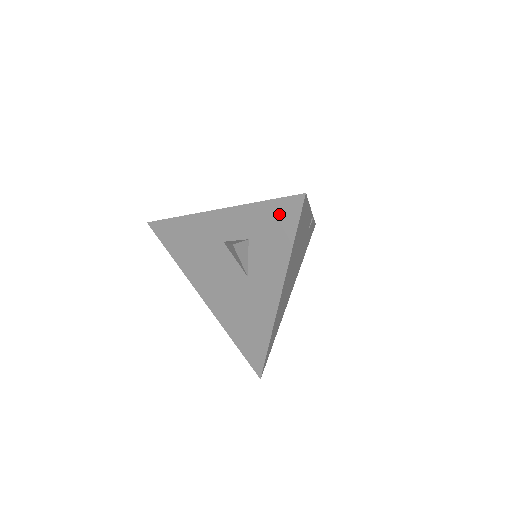
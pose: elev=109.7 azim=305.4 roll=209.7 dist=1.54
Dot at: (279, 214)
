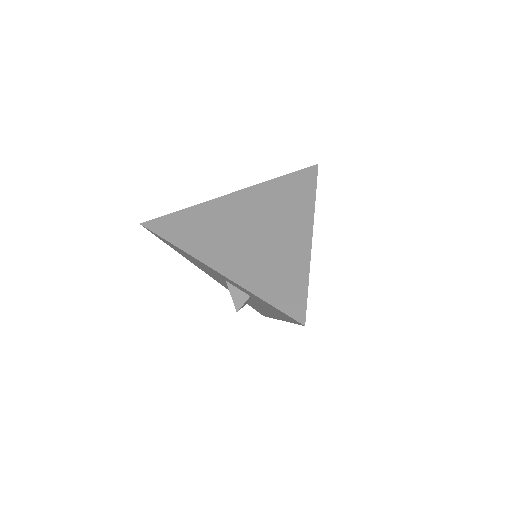
Dot at: (279, 312)
